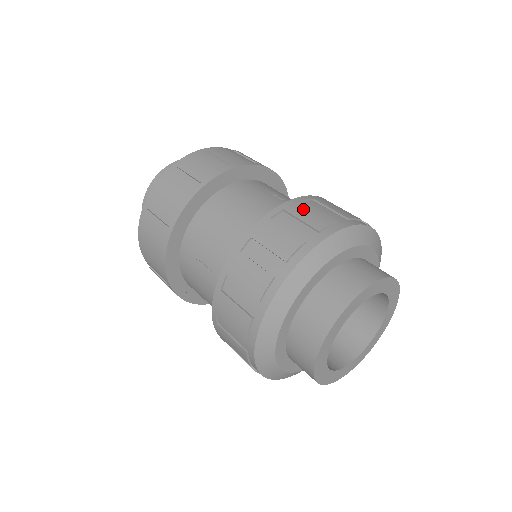
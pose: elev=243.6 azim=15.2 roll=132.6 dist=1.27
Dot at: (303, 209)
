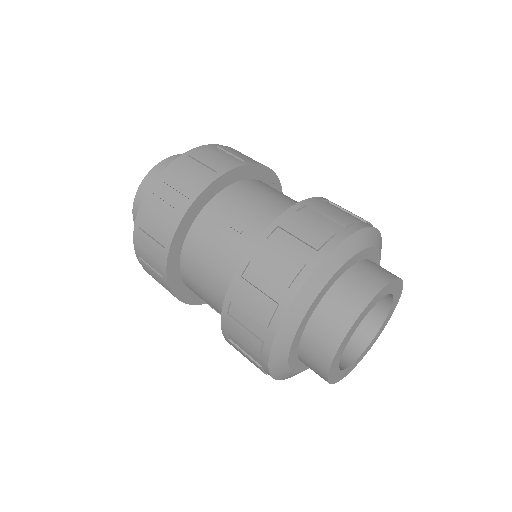
Dot at: occluded
